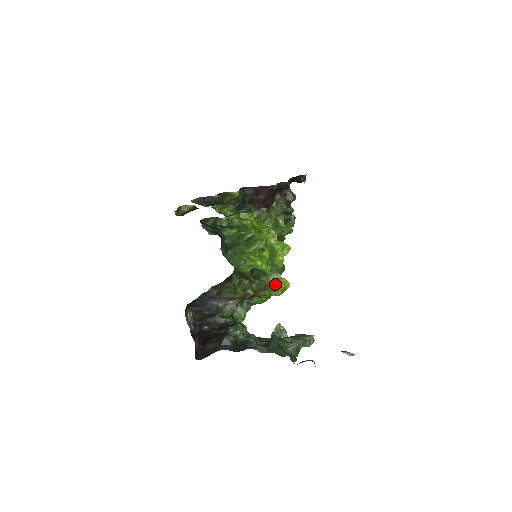
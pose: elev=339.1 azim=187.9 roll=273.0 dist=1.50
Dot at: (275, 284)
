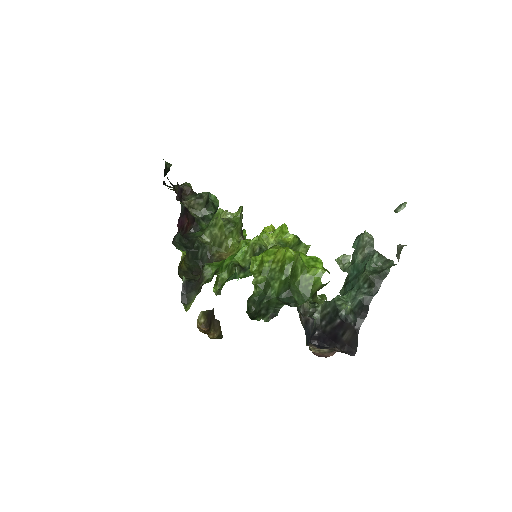
Dot at: occluded
